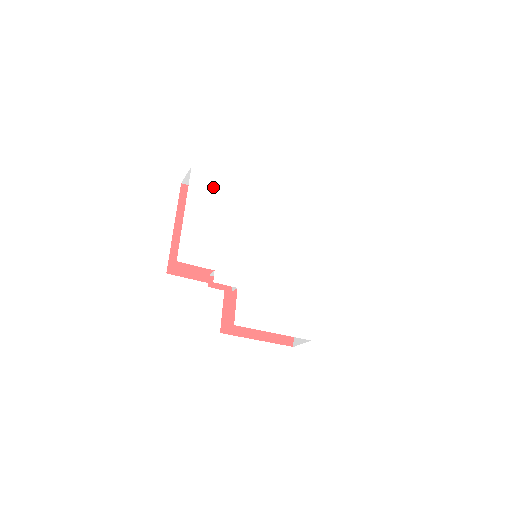
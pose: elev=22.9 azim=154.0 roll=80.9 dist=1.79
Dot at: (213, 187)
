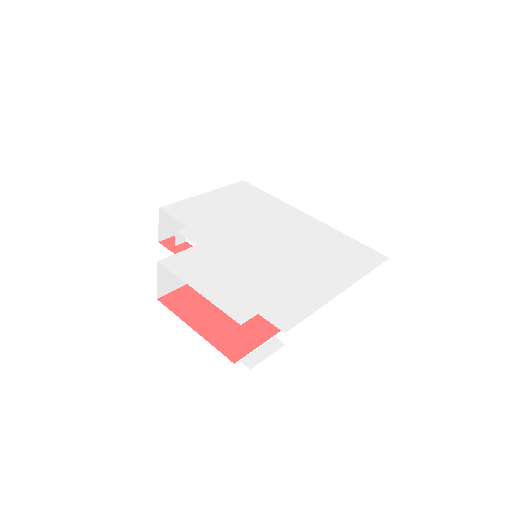
Dot at: (251, 194)
